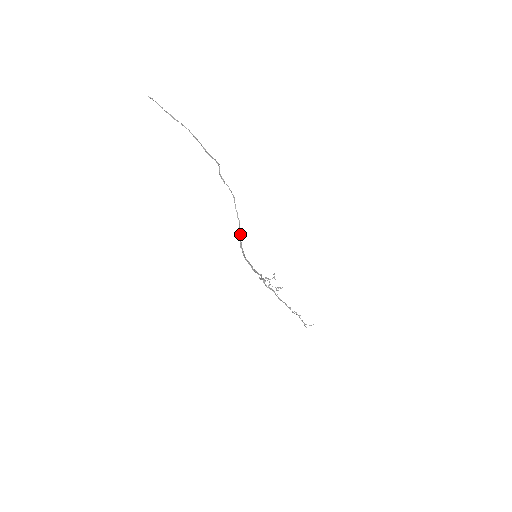
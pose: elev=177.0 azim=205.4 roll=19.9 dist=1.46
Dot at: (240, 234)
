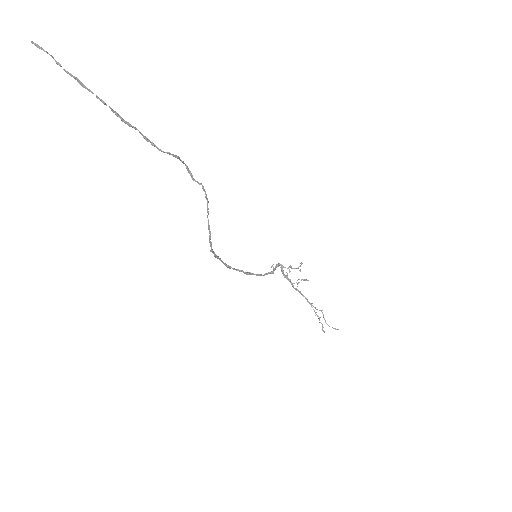
Dot at: (211, 247)
